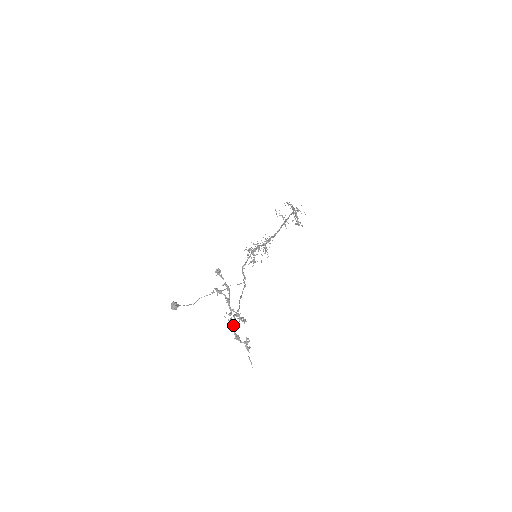
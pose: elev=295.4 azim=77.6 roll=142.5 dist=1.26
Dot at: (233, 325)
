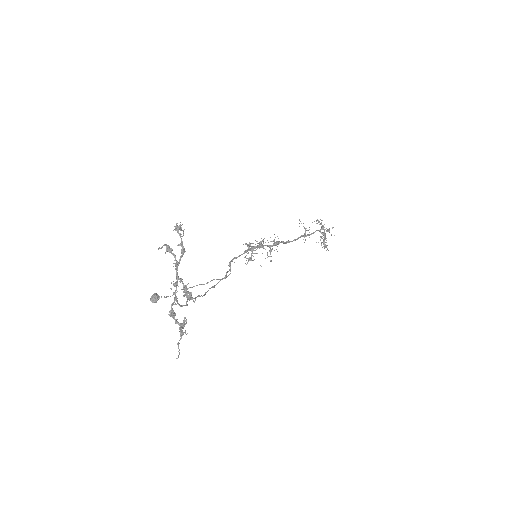
Dot at: (174, 298)
